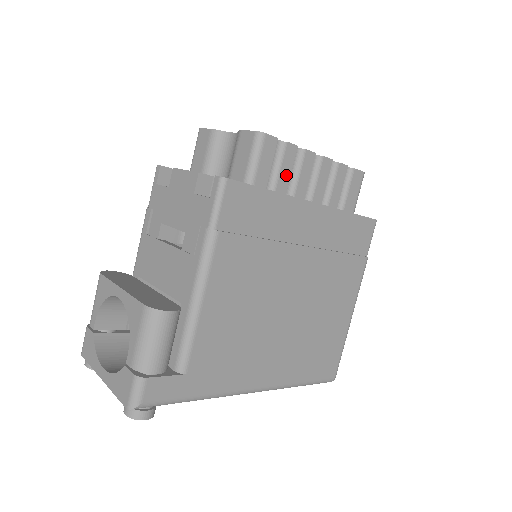
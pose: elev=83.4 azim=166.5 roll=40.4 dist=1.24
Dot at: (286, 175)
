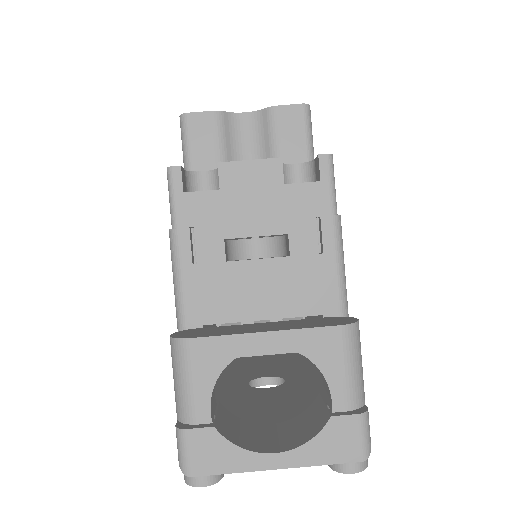
Dot at: occluded
